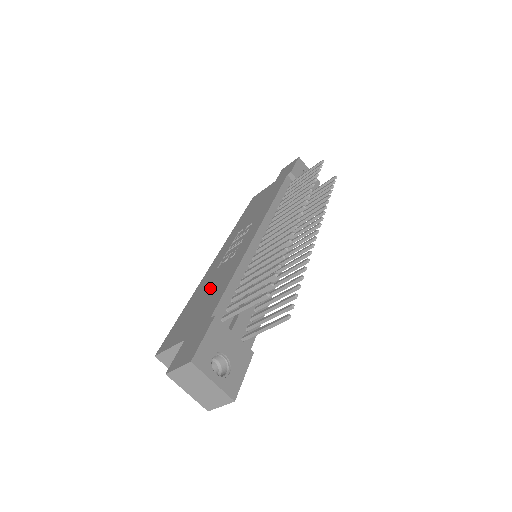
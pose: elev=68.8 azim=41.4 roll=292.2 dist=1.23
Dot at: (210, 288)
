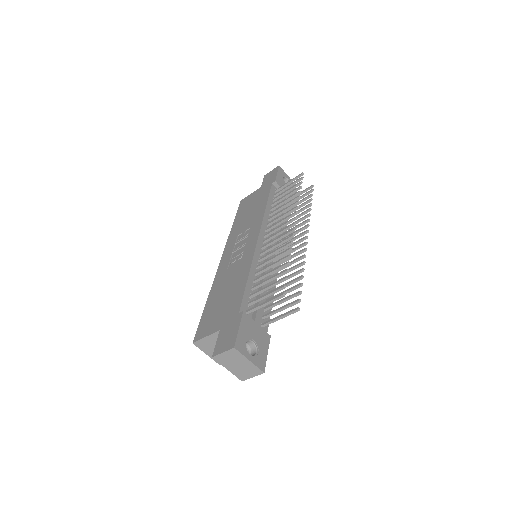
Dot at: (228, 287)
